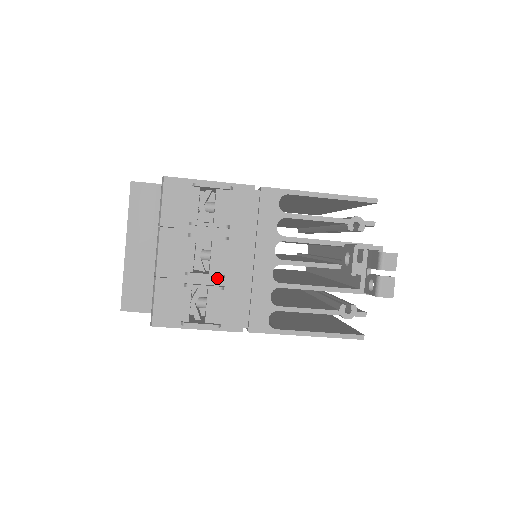
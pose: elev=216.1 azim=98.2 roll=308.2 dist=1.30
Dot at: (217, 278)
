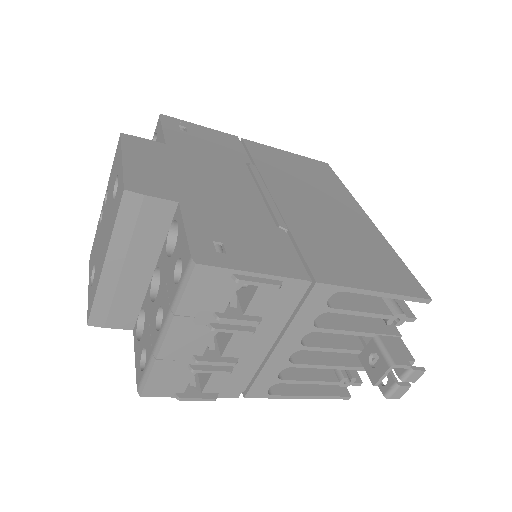
Dot at: (228, 360)
